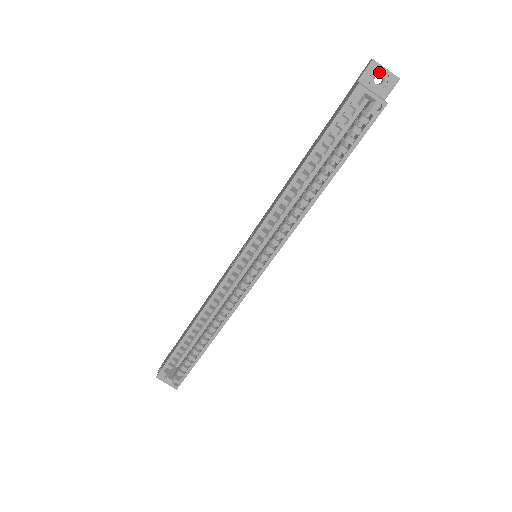
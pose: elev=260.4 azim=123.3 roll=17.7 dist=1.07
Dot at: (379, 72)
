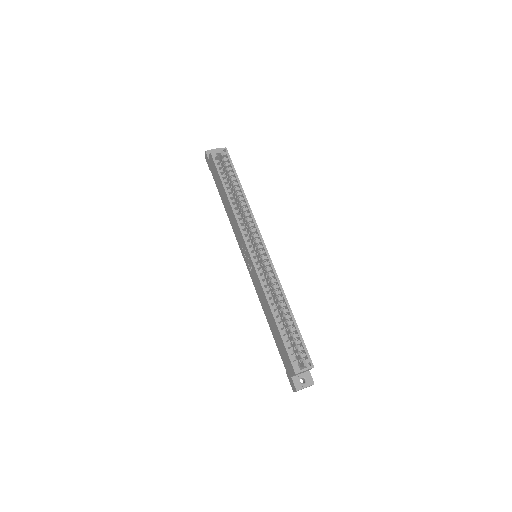
Dot at: occluded
